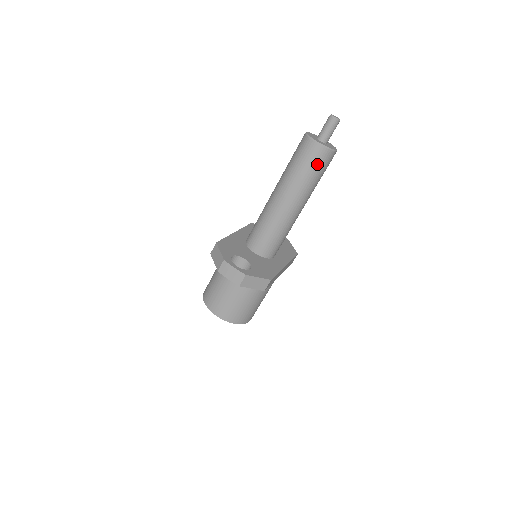
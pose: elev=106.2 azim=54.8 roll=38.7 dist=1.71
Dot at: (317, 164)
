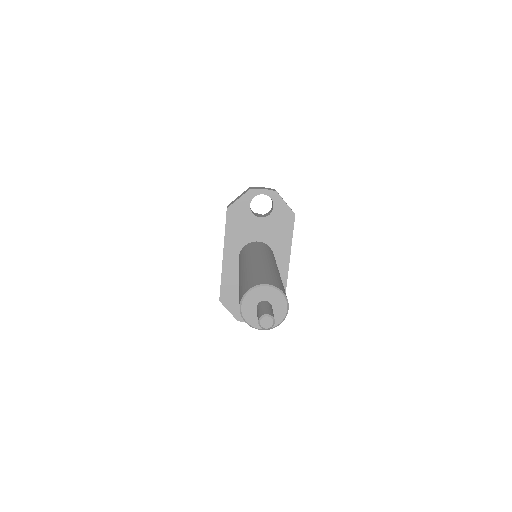
Dot at: occluded
